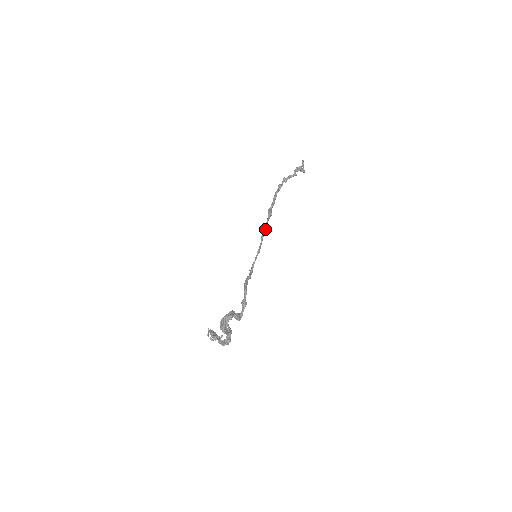
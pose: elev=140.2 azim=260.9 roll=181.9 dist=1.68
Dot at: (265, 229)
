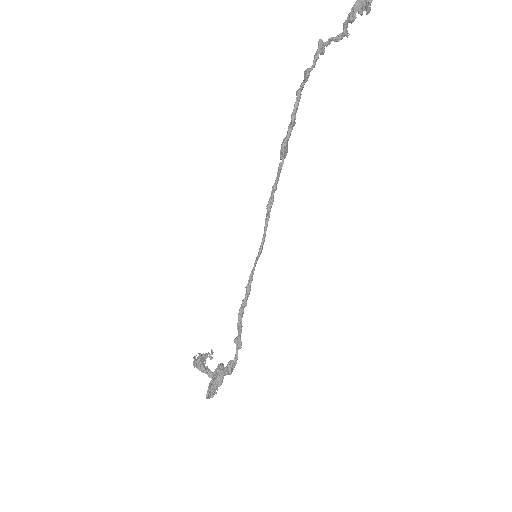
Dot at: (272, 203)
